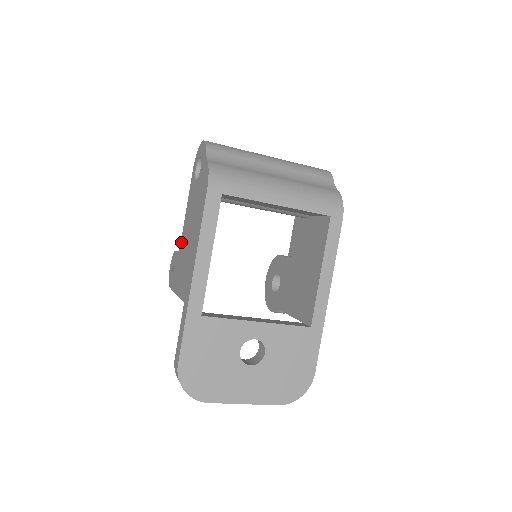
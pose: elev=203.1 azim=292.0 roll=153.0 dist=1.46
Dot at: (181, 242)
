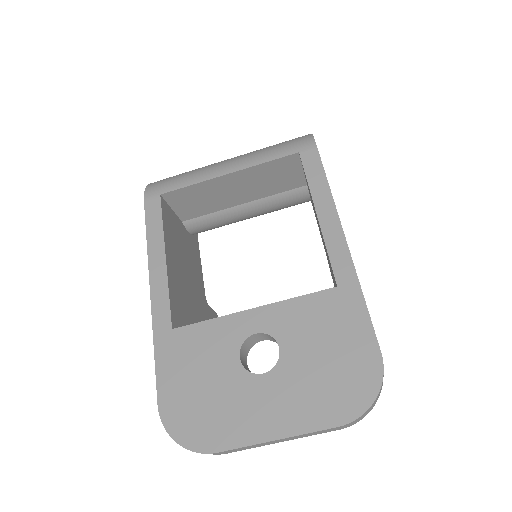
Dot at: occluded
